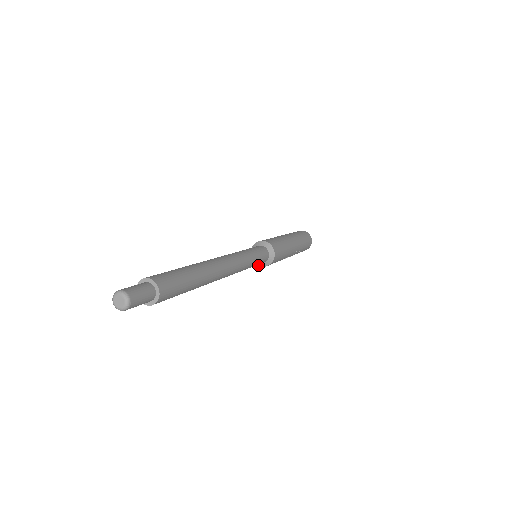
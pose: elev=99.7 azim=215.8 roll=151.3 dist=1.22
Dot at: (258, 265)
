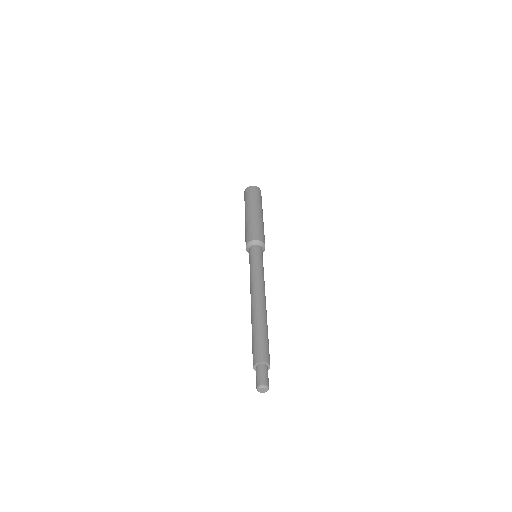
Dot at: occluded
